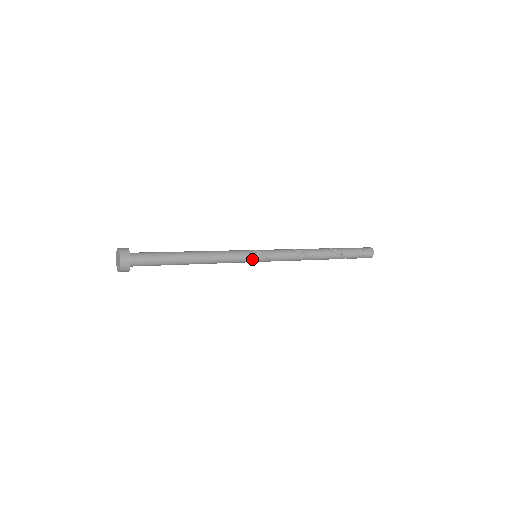
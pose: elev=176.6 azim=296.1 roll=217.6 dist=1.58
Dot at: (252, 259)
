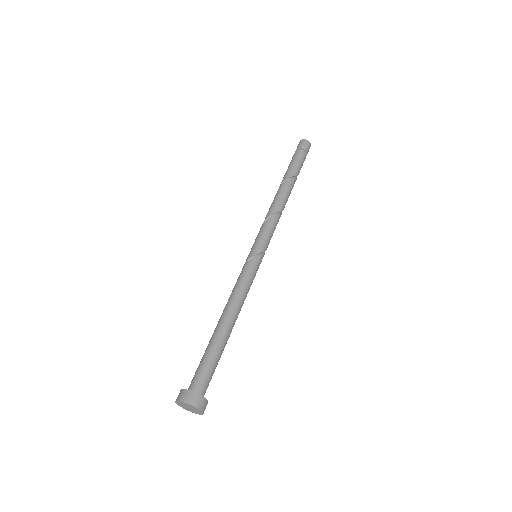
Dot at: occluded
